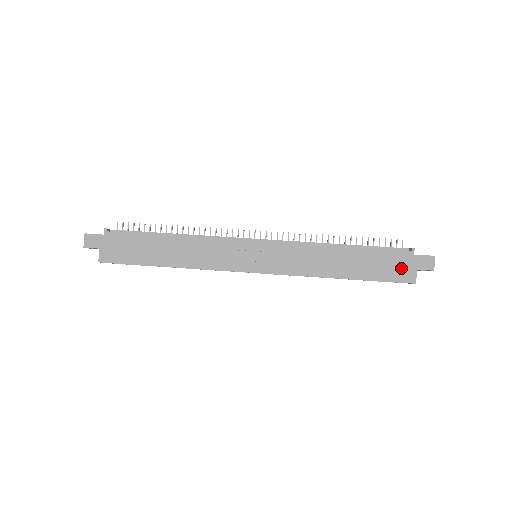
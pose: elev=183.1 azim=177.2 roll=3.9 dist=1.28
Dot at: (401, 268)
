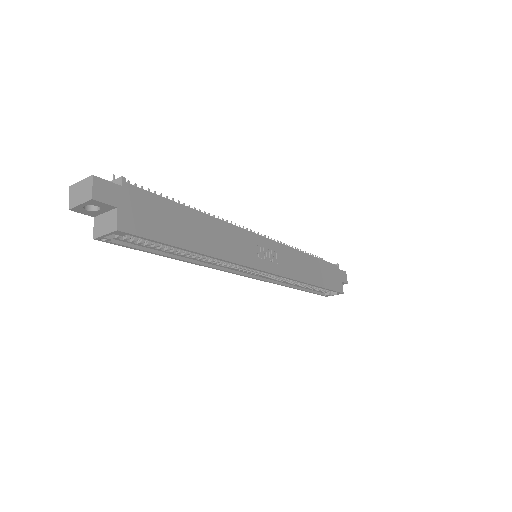
Dot at: (337, 279)
